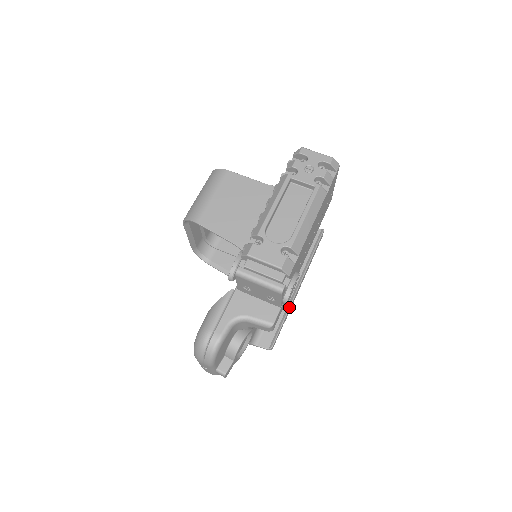
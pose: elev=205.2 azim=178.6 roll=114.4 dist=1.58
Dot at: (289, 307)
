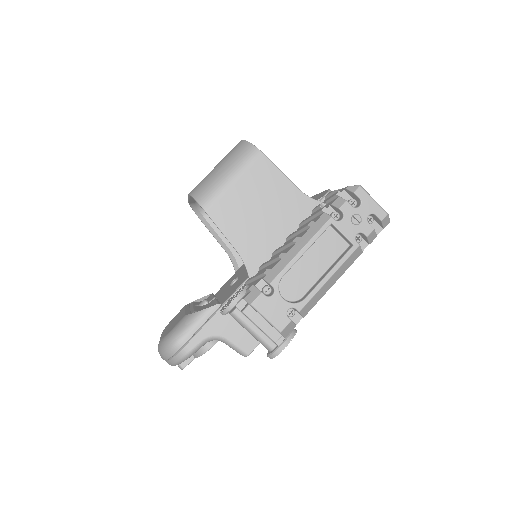
Dot at: occluded
